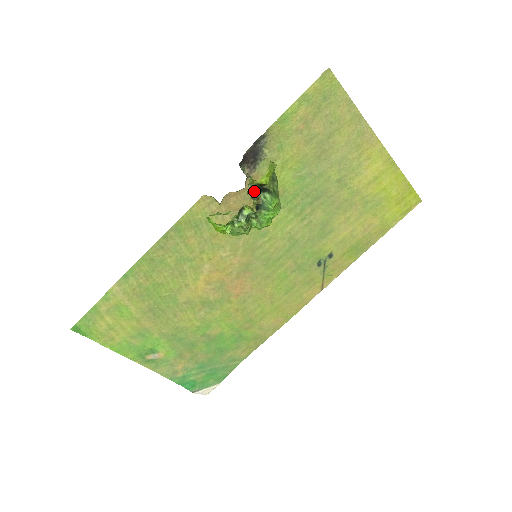
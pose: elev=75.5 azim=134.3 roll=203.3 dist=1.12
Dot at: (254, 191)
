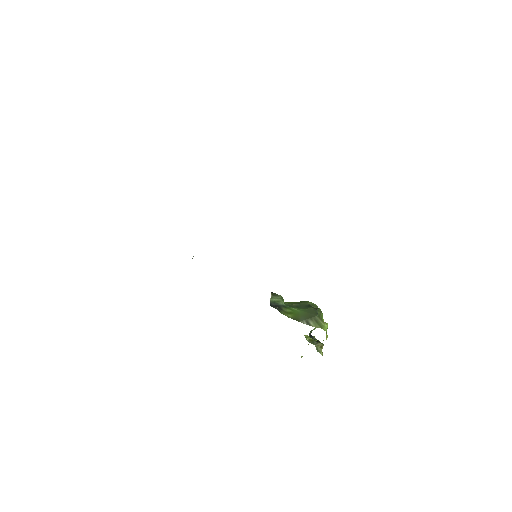
Dot at: (316, 345)
